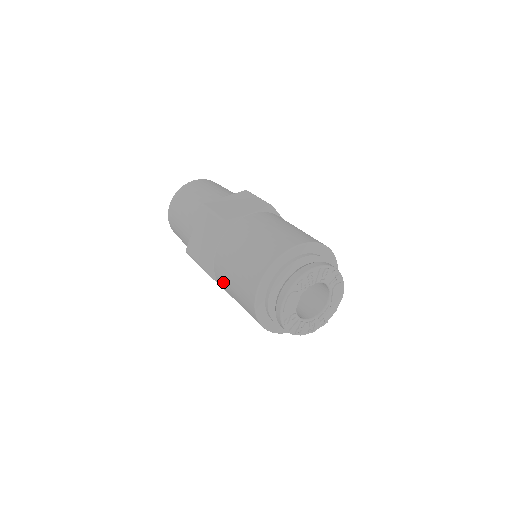
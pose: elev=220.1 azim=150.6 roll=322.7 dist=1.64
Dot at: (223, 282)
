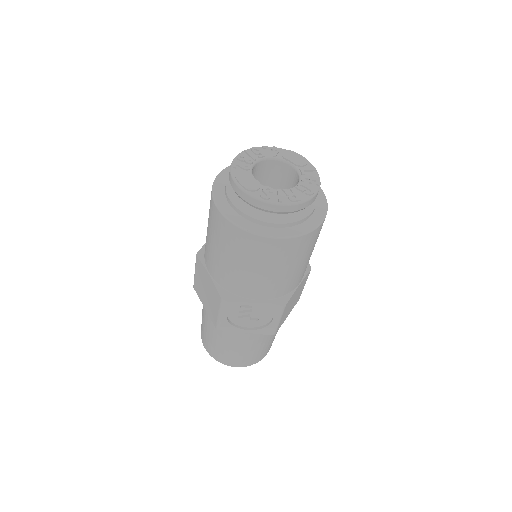
Dot at: (234, 281)
